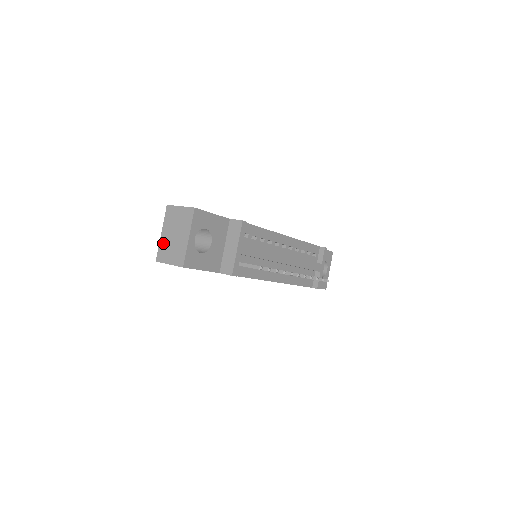
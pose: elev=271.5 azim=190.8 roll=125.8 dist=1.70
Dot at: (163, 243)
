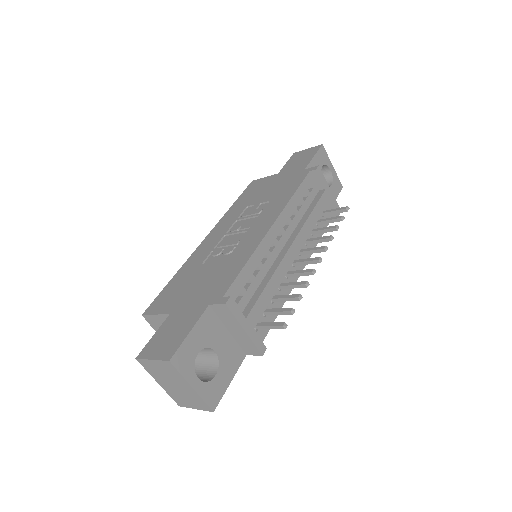
Dot at: (170, 392)
